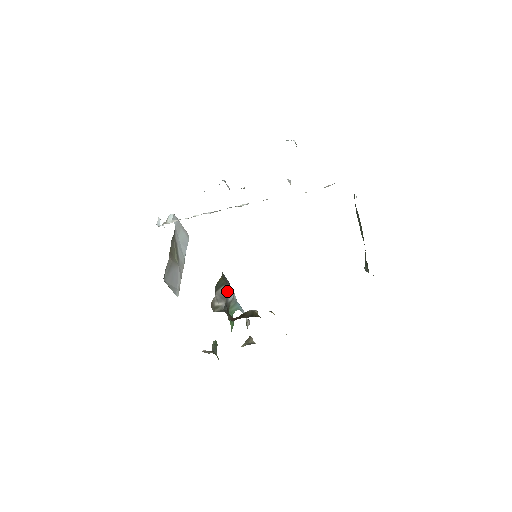
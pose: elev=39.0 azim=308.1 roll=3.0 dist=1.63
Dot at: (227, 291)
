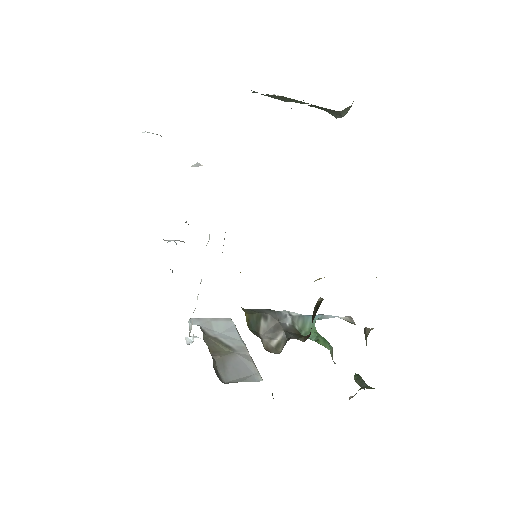
Dot at: (274, 319)
